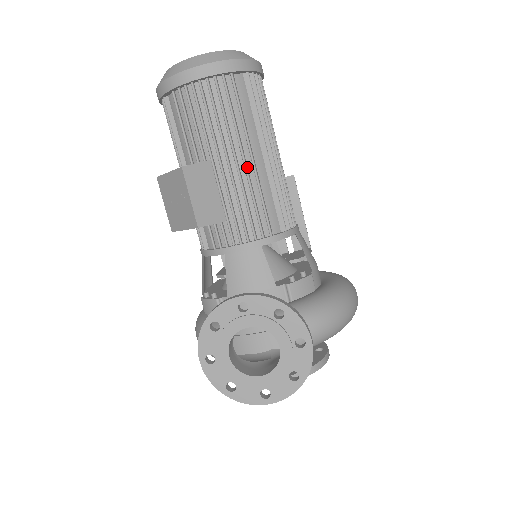
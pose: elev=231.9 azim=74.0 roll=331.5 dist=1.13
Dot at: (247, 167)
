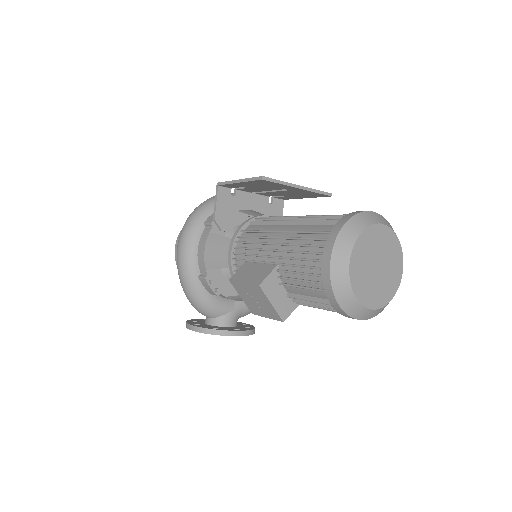
Dot at: occluded
